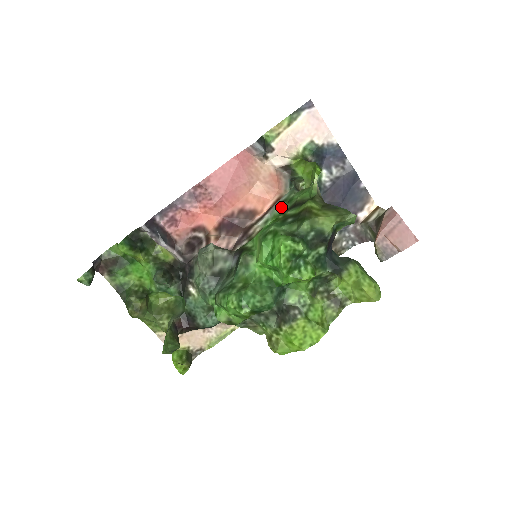
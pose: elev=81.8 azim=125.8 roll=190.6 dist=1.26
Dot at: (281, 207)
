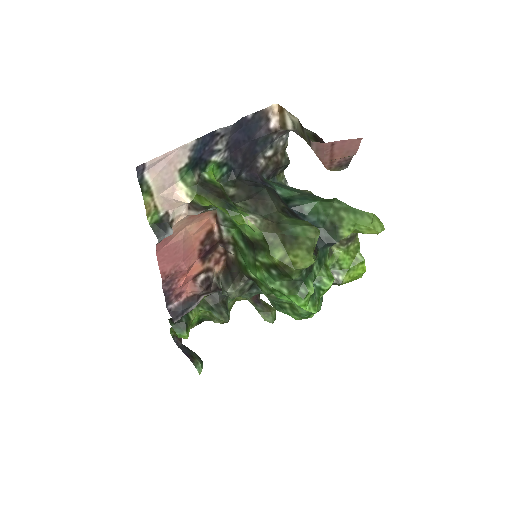
Dot at: (229, 224)
